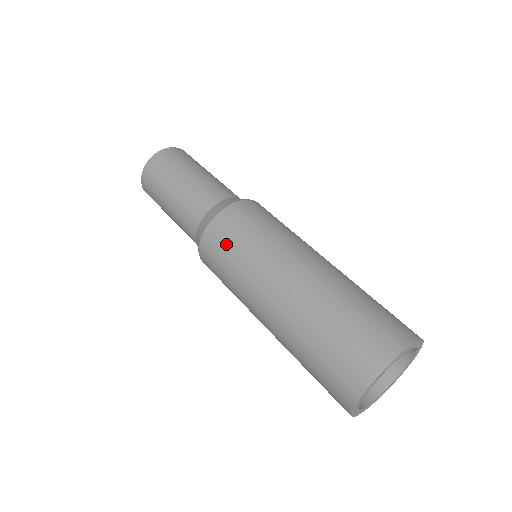
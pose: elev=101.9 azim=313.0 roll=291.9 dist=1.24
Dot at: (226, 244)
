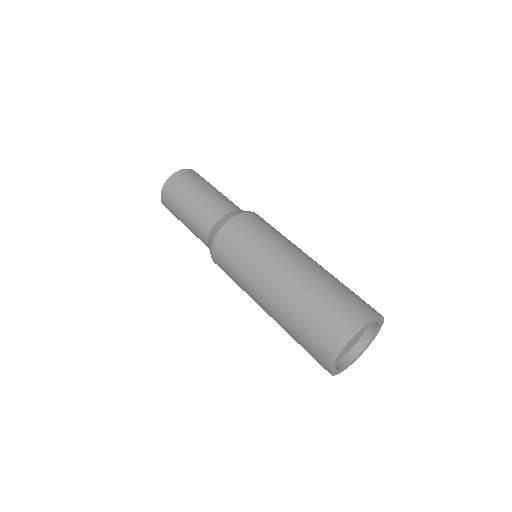
Dot at: (233, 247)
